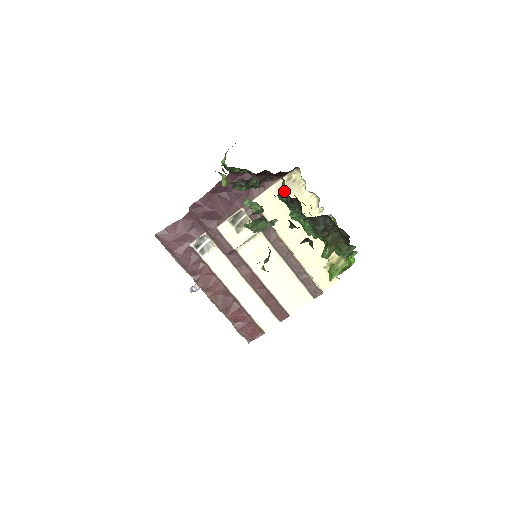
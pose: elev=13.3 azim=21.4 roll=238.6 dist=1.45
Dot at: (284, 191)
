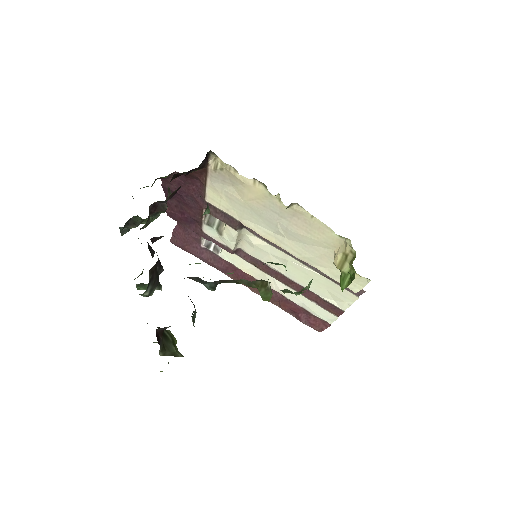
Dot at: (154, 237)
